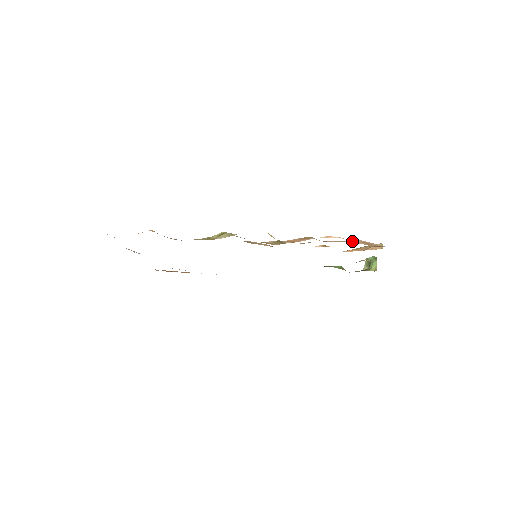
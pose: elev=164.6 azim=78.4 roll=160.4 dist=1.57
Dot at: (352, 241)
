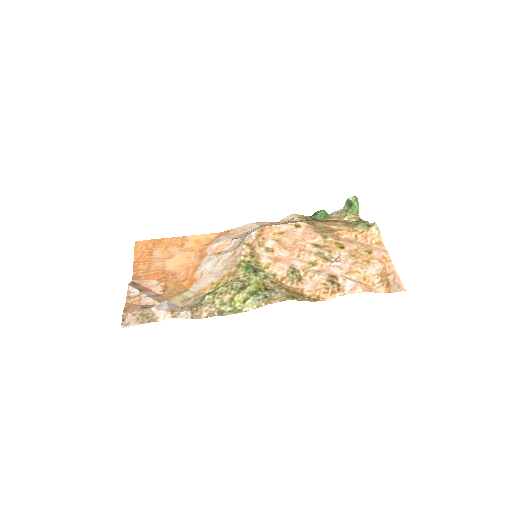
Dot at: (370, 282)
